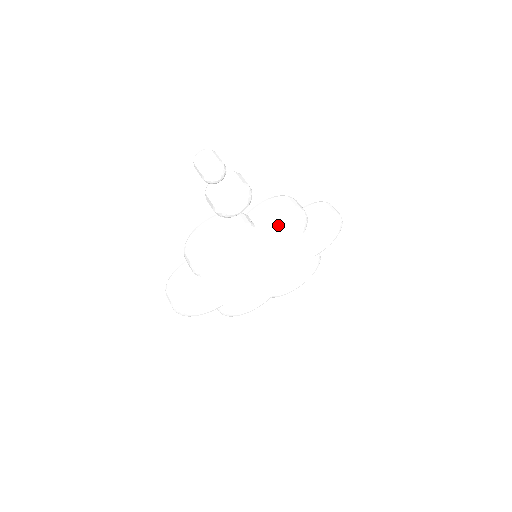
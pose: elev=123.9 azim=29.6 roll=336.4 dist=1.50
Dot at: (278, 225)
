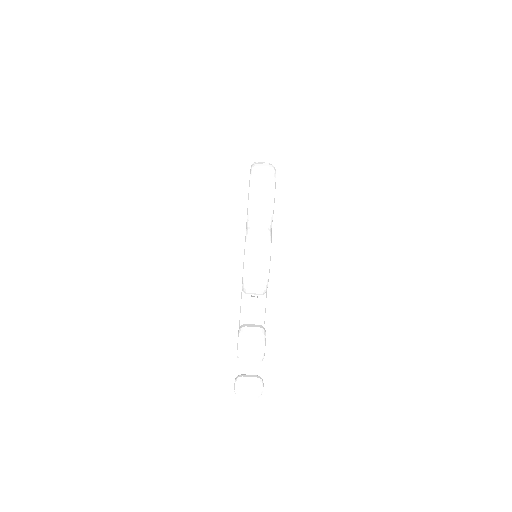
Dot at: occluded
